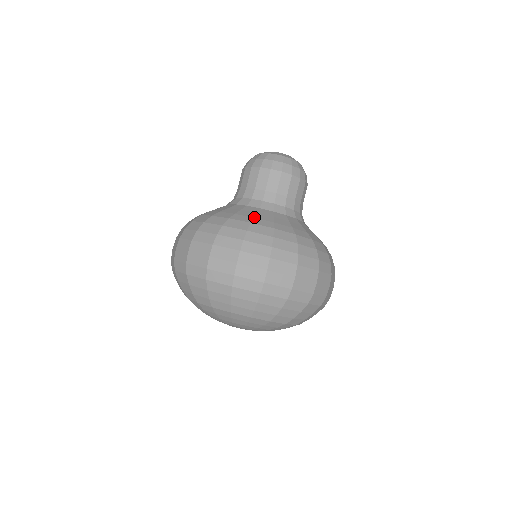
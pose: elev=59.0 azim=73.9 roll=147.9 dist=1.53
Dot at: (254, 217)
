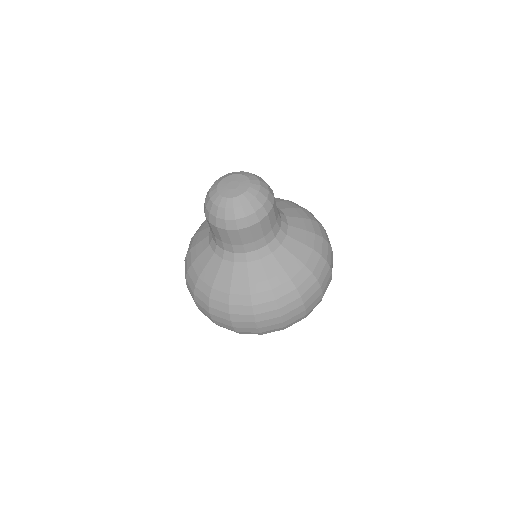
Dot at: (231, 284)
